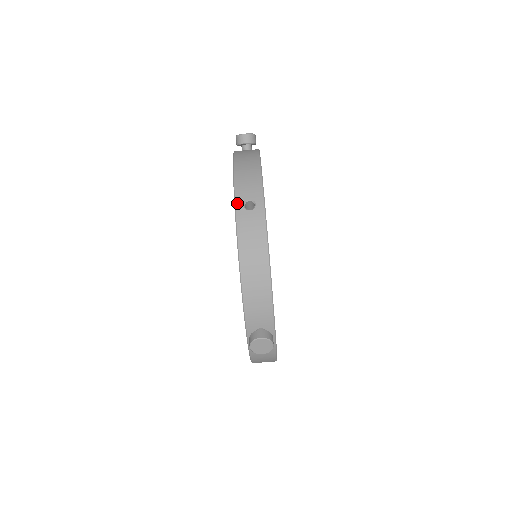
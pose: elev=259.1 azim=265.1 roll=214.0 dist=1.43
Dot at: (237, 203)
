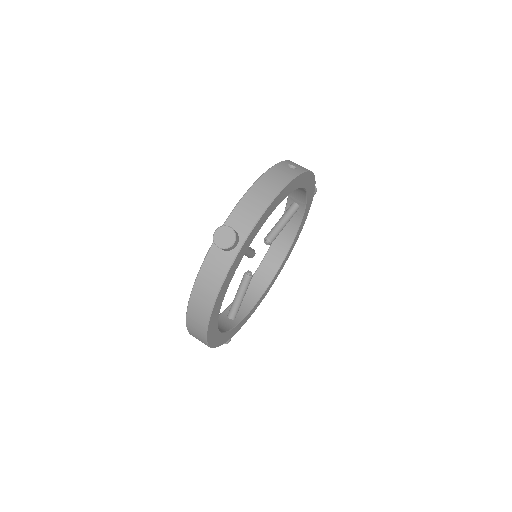
Dot at: (284, 161)
